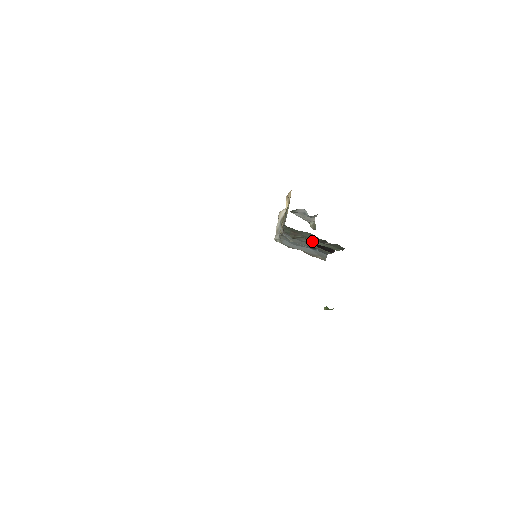
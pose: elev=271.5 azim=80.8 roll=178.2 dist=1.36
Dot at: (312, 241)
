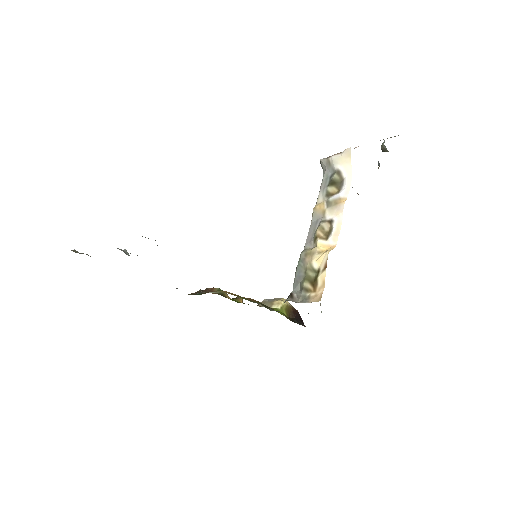
Dot at: occluded
